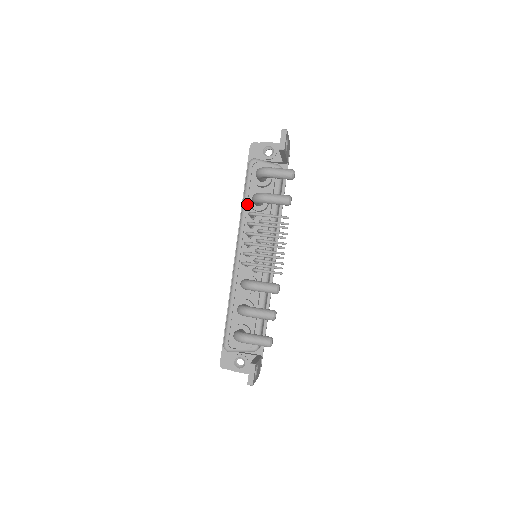
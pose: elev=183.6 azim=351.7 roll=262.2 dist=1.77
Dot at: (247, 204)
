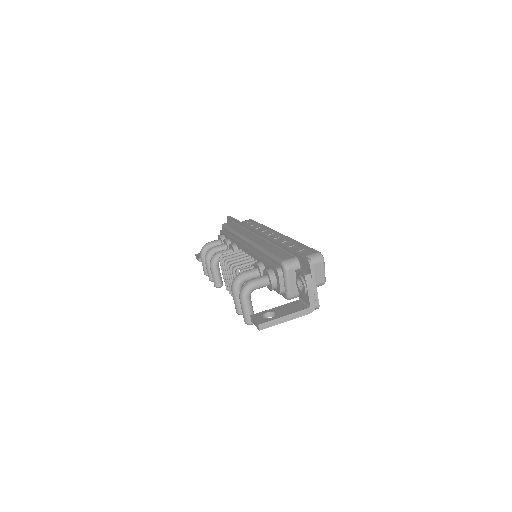
Dot at: (259, 257)
